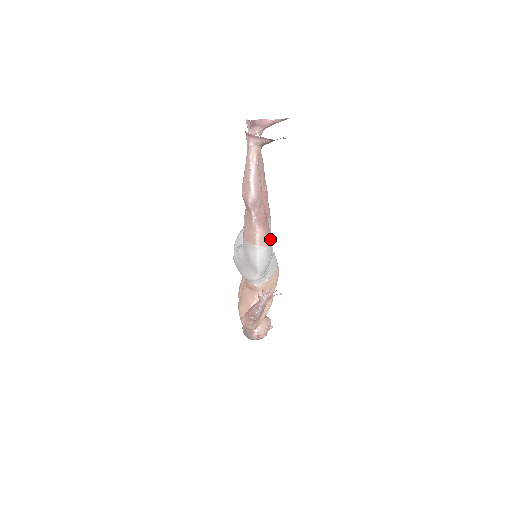
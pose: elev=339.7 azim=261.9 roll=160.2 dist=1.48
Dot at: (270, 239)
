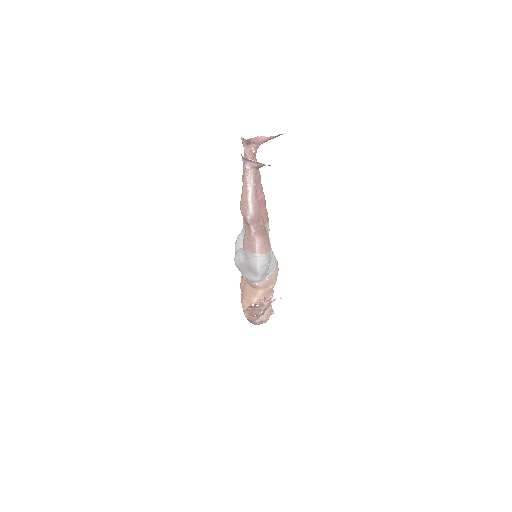
Dot at: (269, 246)
